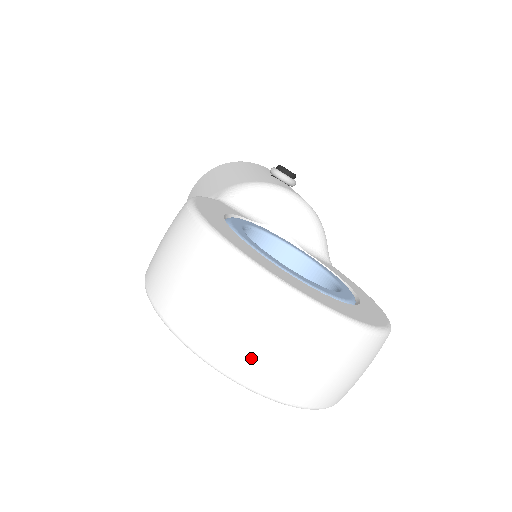
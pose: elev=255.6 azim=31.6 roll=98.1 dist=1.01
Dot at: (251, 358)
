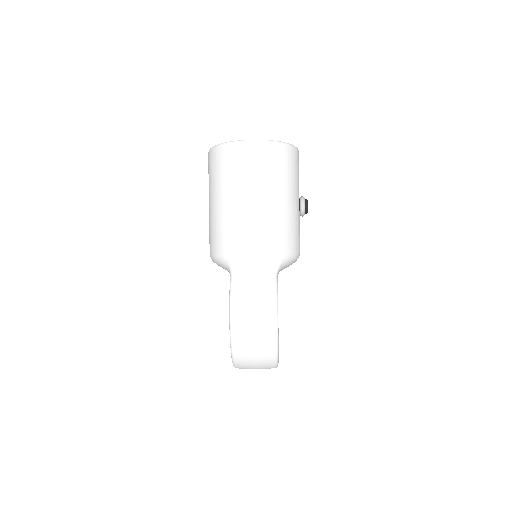
Dot at: occluded
